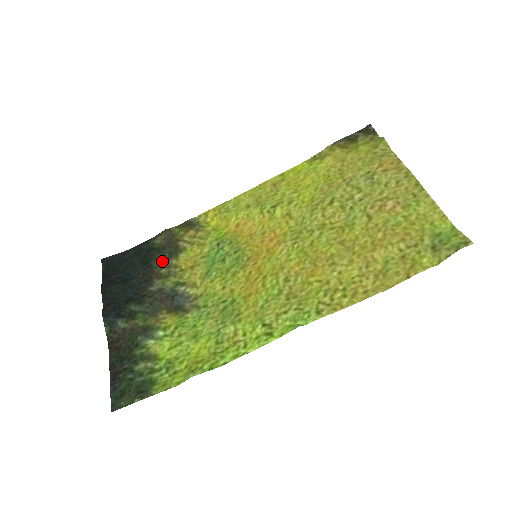
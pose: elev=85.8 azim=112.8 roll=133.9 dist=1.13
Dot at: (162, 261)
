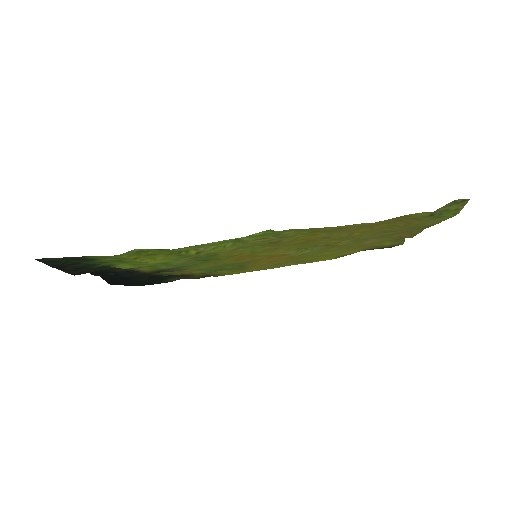
Dot at: occluded
